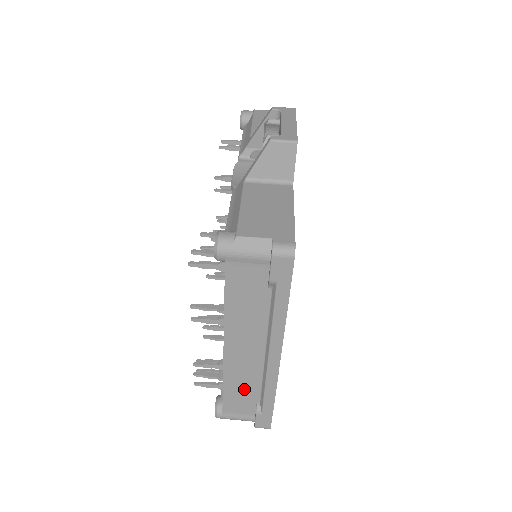
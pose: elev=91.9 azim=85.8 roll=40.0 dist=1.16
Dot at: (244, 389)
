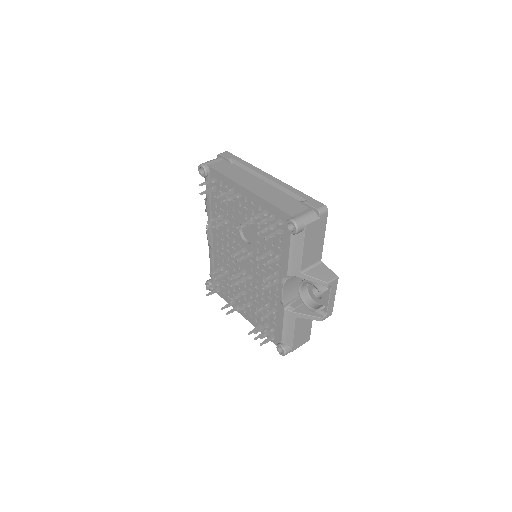
Dot at: (282, 199)
